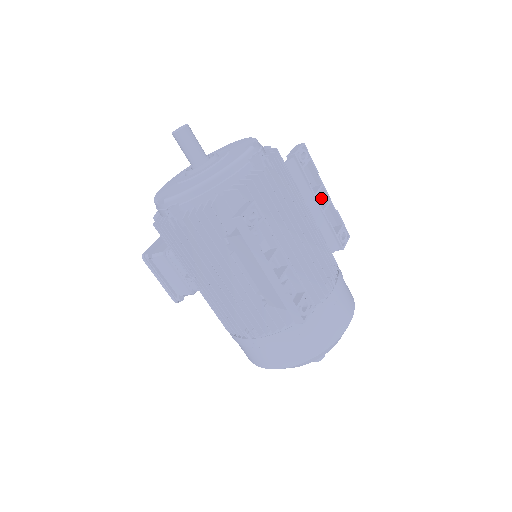
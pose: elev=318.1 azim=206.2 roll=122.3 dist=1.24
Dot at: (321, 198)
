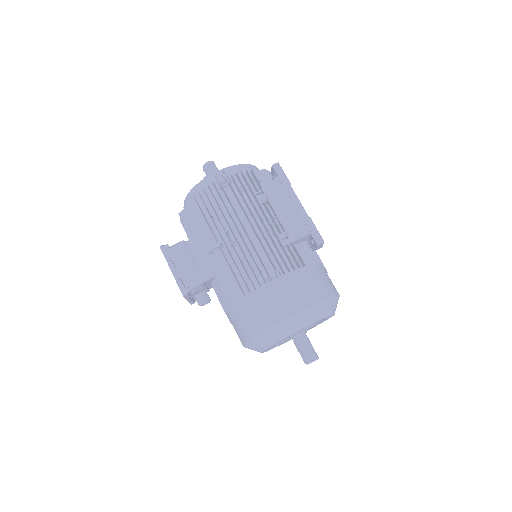
Dot at: occluded
